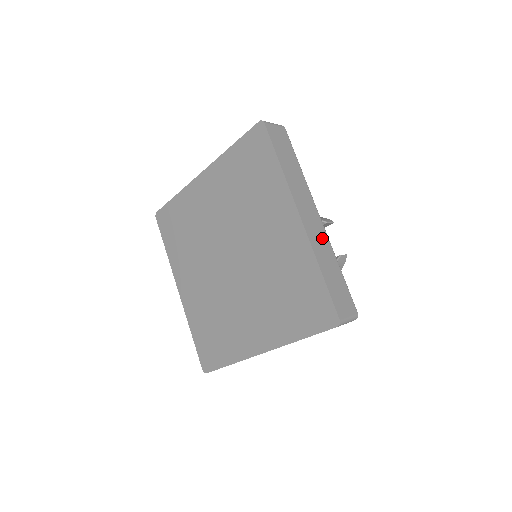
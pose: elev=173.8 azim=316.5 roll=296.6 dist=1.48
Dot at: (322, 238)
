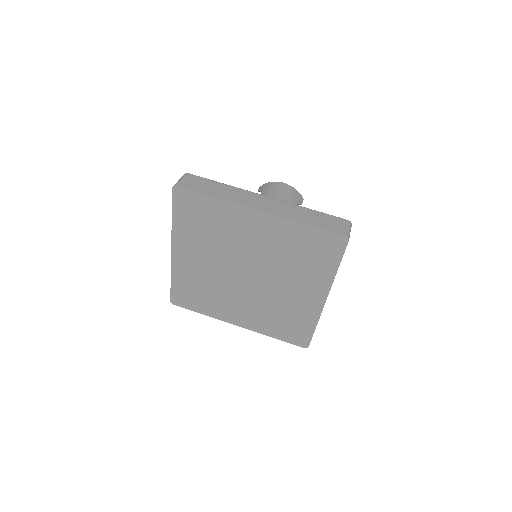
Dot at: occluded
